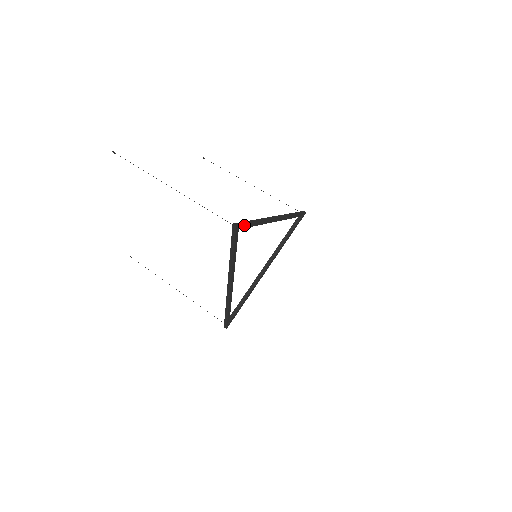
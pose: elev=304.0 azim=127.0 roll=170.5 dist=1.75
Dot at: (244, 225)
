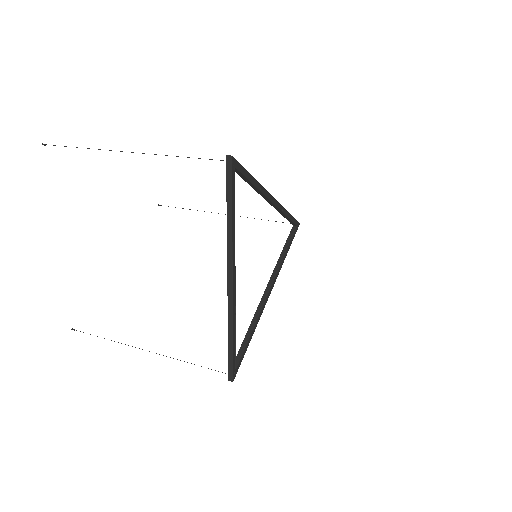
Dot at: (240, 167)
